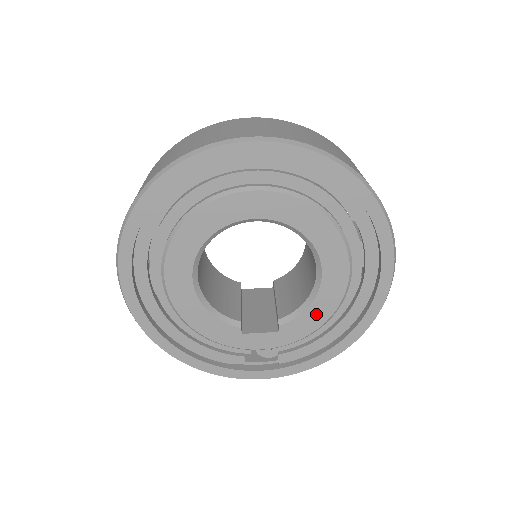
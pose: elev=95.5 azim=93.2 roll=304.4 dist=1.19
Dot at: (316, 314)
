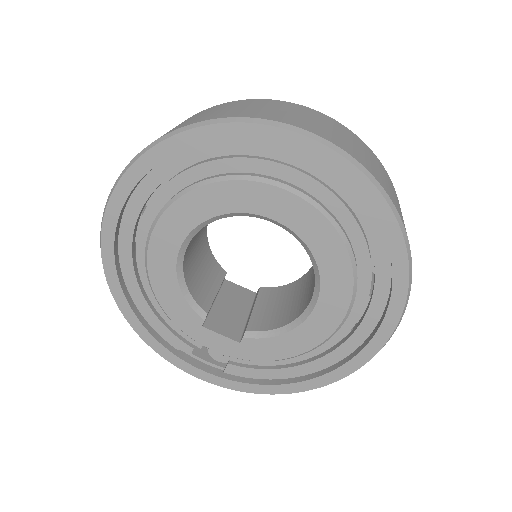
Dot at: (286, 345)
